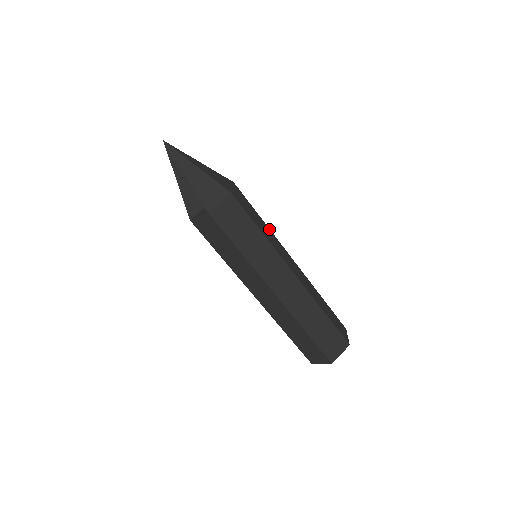
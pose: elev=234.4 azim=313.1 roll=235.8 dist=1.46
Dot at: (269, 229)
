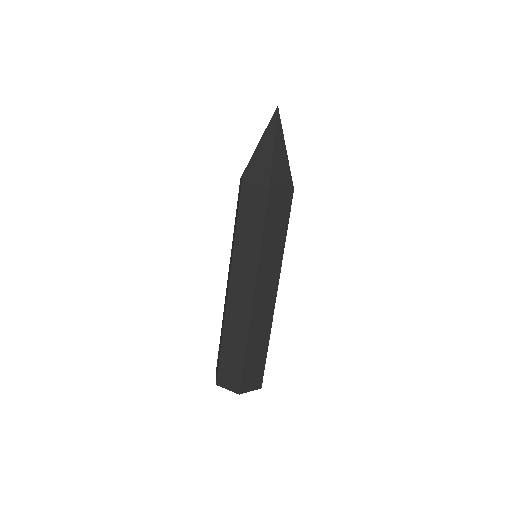
Dot at: (283, 251)
